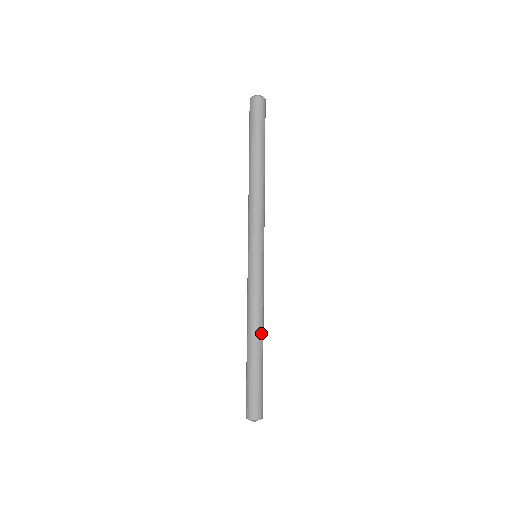
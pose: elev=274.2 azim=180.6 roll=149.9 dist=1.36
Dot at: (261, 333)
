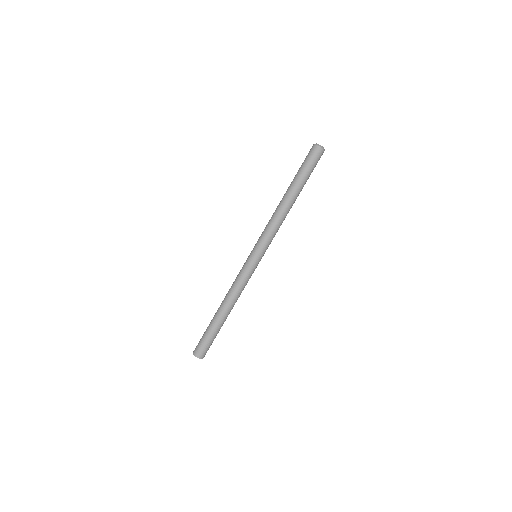
Dot at: (232, 308)
